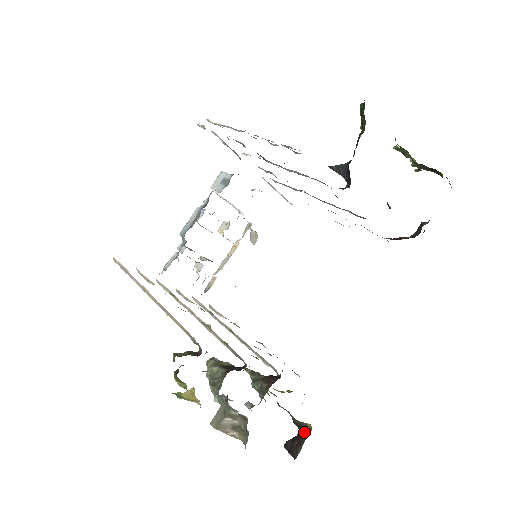
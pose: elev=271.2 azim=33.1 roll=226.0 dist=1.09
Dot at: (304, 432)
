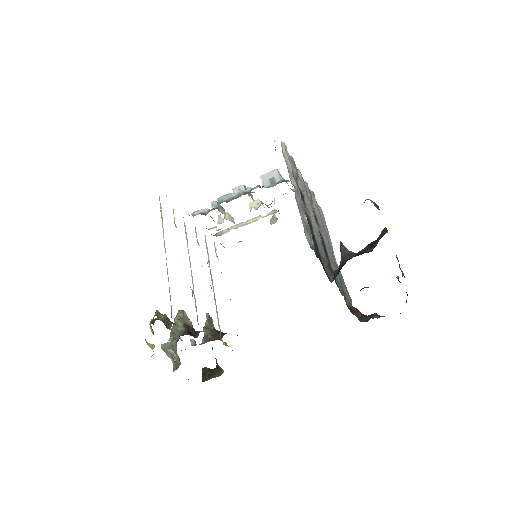
Dot at: (218, 371)
